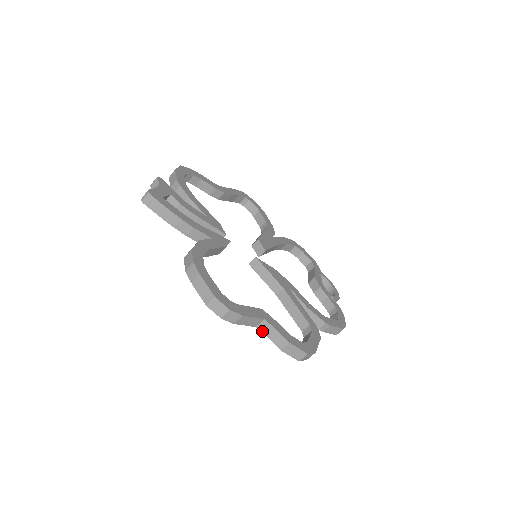
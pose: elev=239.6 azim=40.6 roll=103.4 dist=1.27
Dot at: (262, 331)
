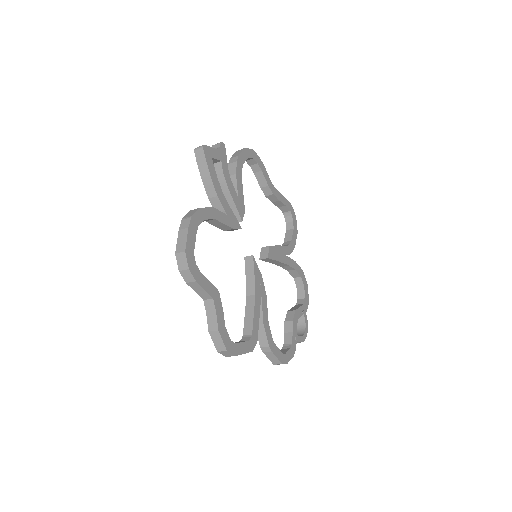
Dot at: (206, 307)
